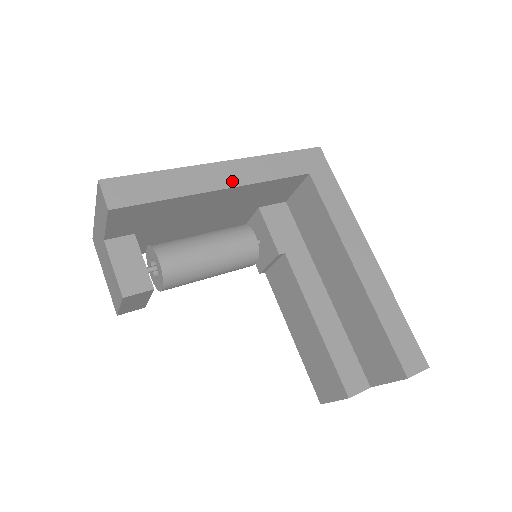
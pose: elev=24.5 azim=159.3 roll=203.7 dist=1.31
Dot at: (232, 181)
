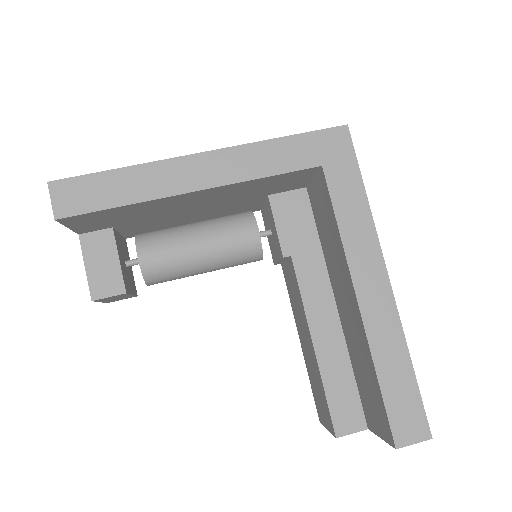
Dot at: (211, 179)
